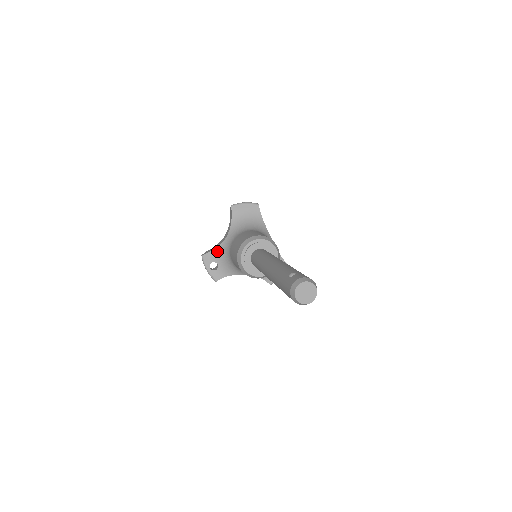
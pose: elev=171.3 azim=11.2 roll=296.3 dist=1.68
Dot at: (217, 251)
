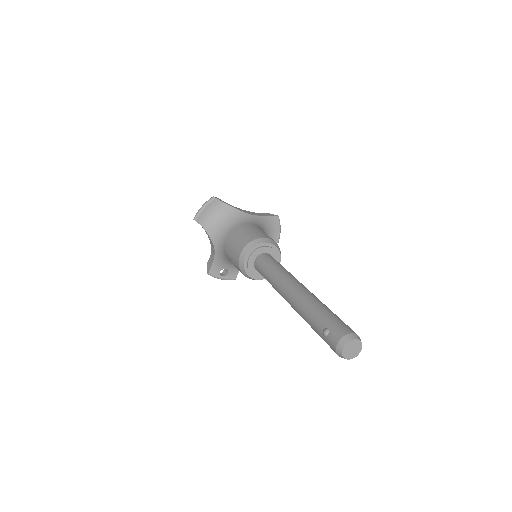
Dot at: (216, 262)
